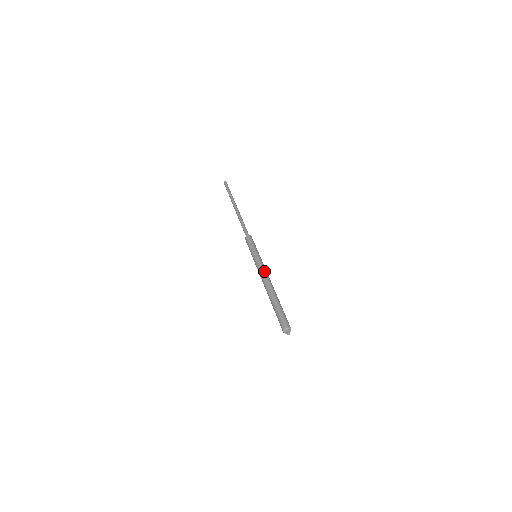
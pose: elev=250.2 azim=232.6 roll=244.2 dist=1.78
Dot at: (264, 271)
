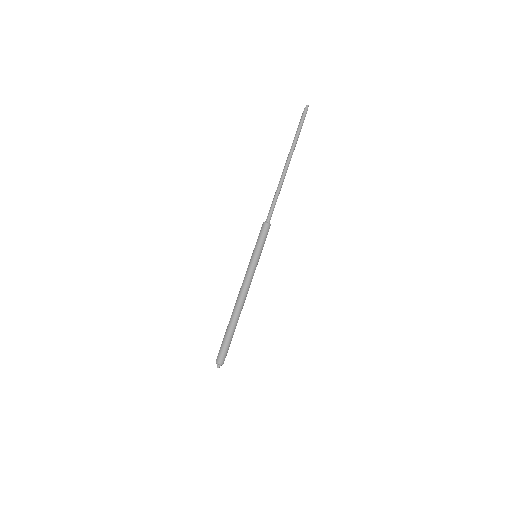
Dot at: (249, 286)
